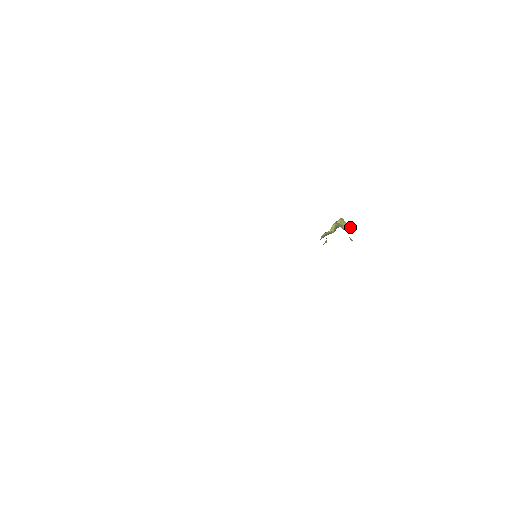
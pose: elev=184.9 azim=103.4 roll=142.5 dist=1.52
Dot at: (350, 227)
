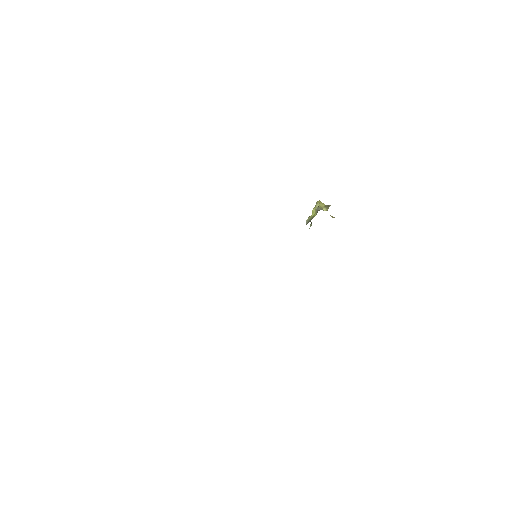
Dot at: (328, 207)
